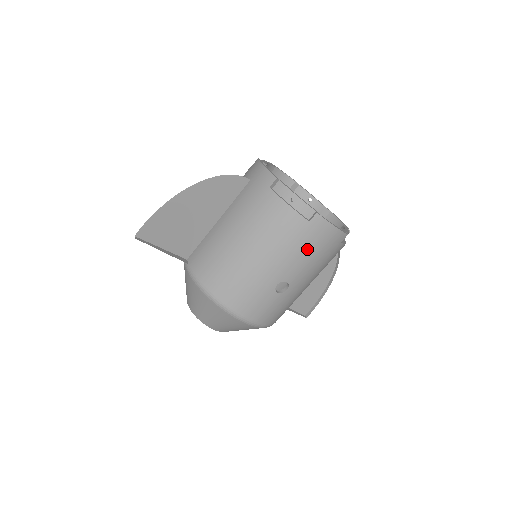
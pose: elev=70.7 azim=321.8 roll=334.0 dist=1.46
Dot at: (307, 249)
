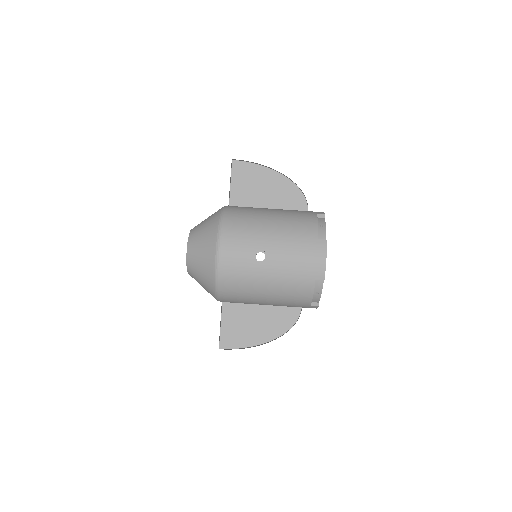
Dot at: (299, 251)
